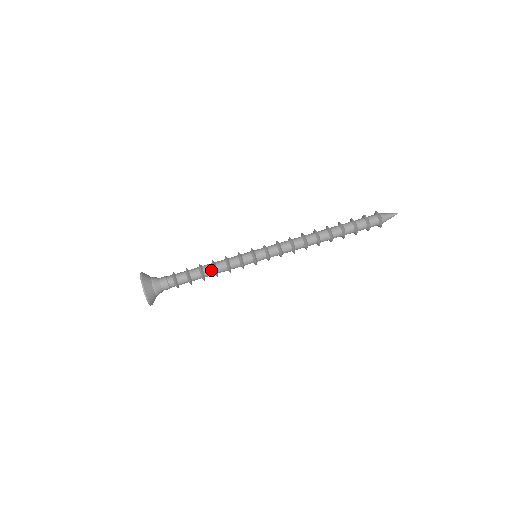
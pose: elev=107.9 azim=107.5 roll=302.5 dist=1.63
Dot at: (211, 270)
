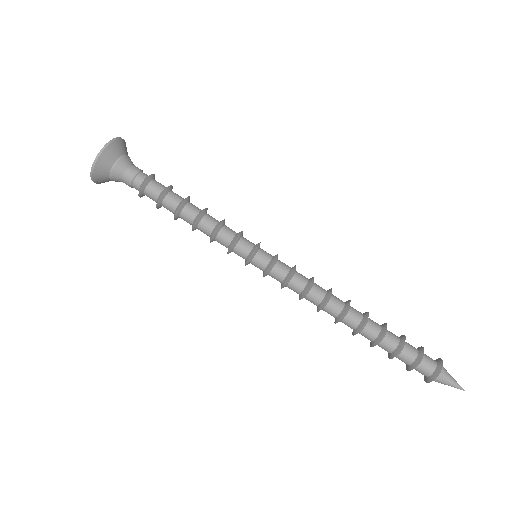
Dot at: (192, 216)
